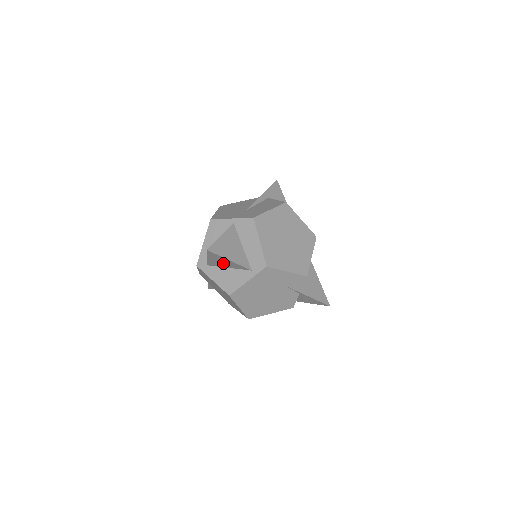
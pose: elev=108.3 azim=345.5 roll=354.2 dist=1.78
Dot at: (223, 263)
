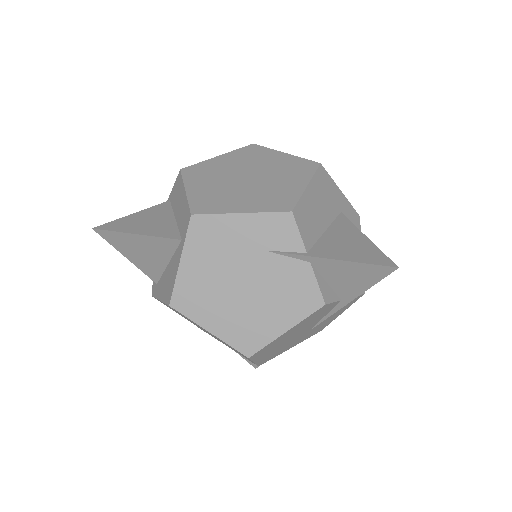
Dot at: (148, 254)
